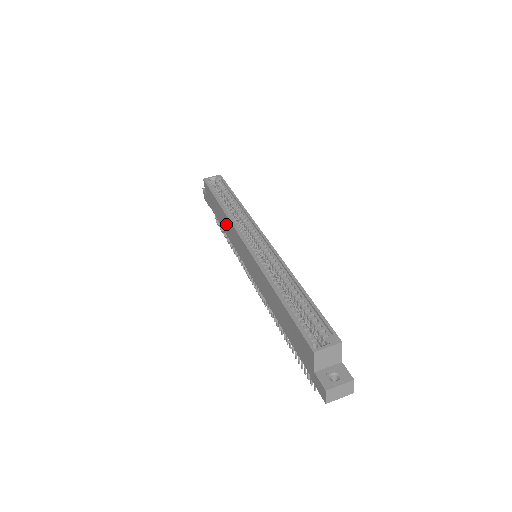
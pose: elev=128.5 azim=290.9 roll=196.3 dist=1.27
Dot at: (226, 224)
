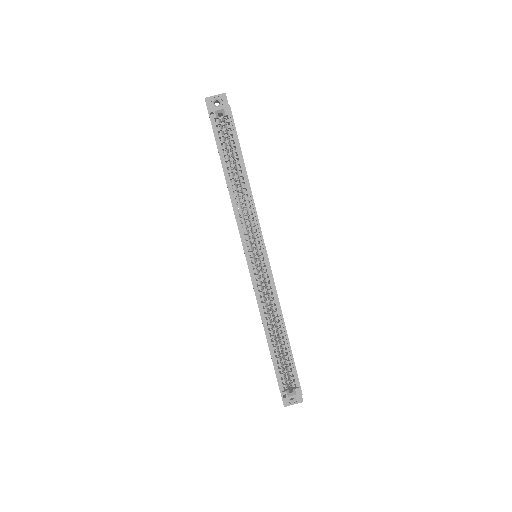
Dot at: occluded
